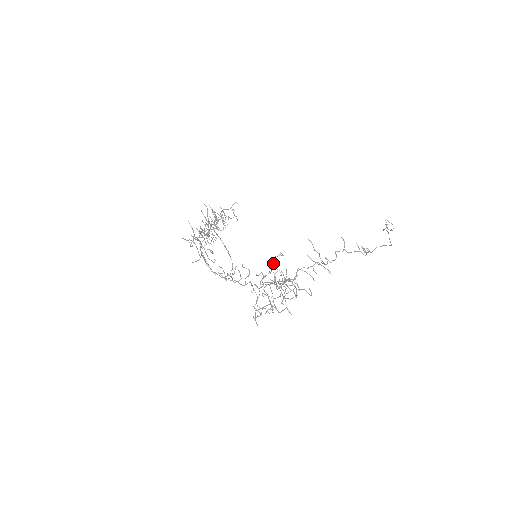
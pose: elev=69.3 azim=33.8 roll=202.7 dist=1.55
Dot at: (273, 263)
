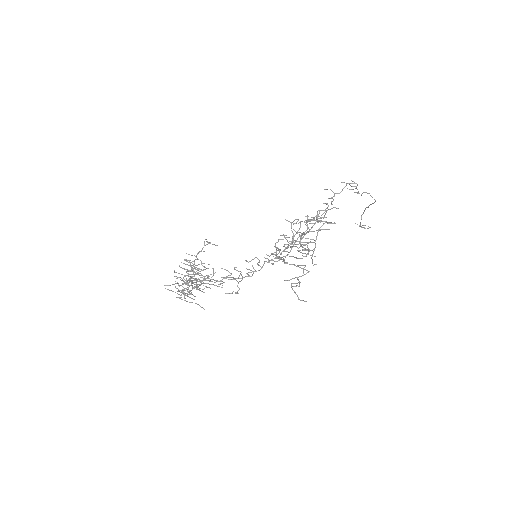
Dot at: occluded
